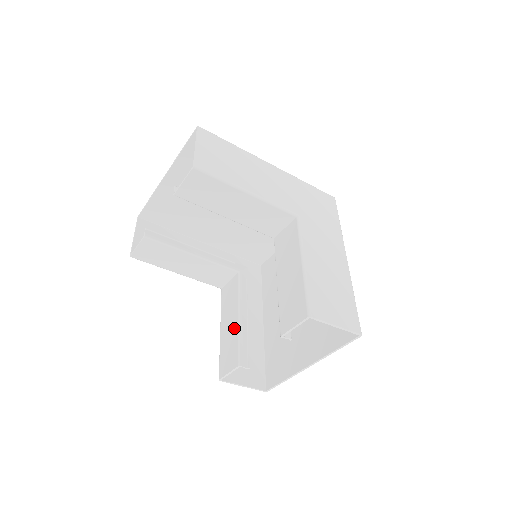
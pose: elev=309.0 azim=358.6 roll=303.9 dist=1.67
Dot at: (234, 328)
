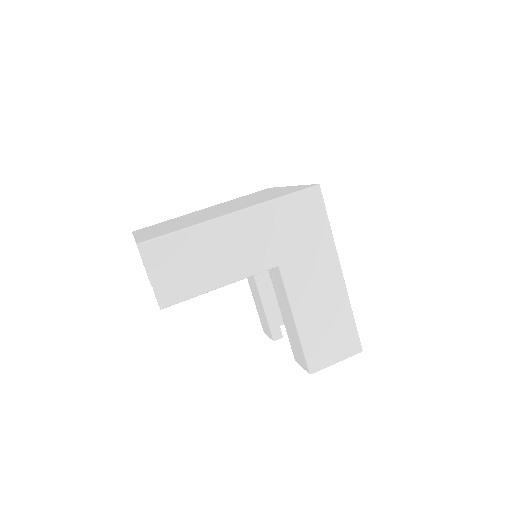
Dot at: (261, 306)
